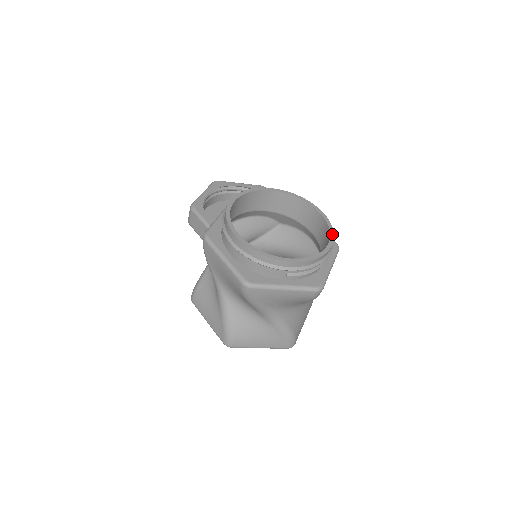
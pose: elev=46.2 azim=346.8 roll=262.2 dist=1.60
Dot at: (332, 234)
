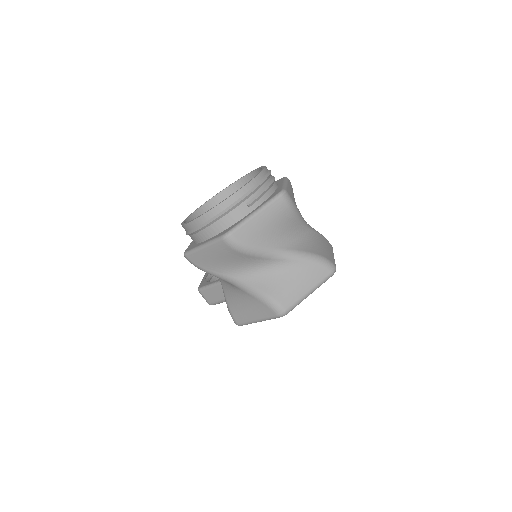
Dot at: occluded
